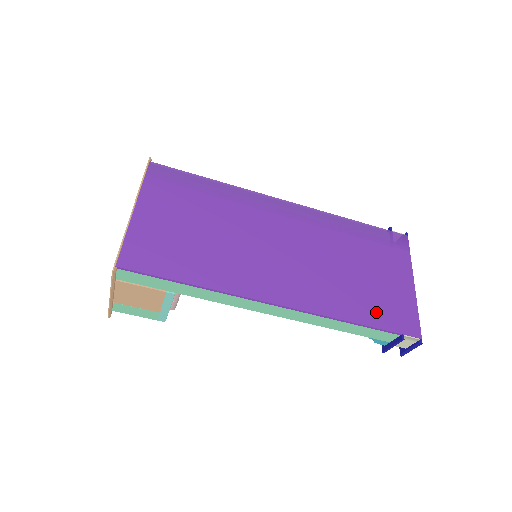
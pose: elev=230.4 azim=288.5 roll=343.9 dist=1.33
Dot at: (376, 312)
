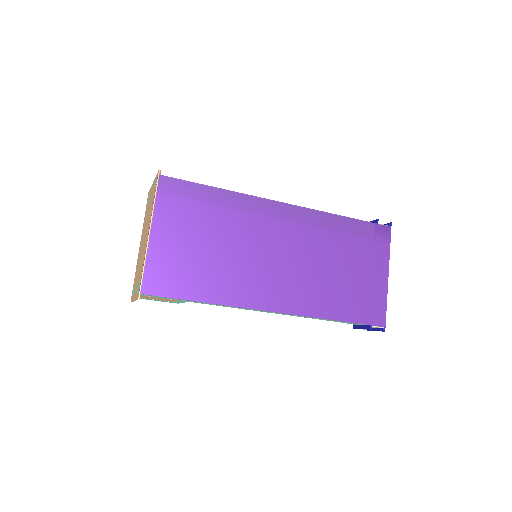
Dot at: (352, 308)
